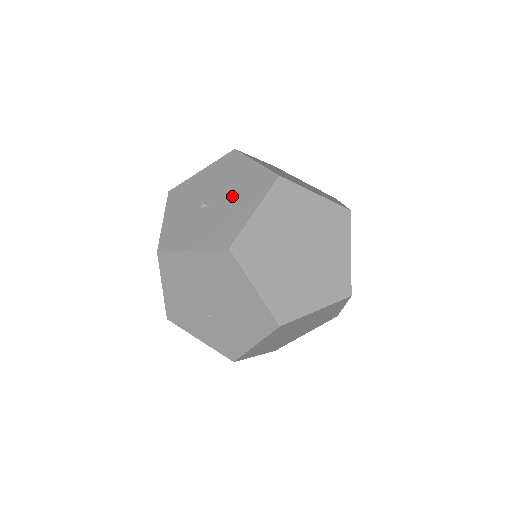
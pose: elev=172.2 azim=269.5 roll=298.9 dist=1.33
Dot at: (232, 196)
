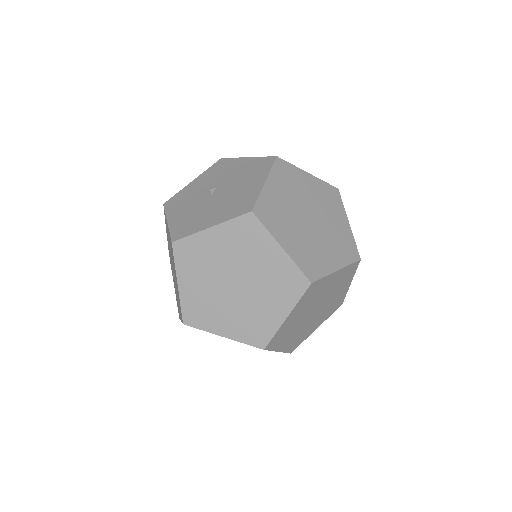
Dot at: (223, 200)
